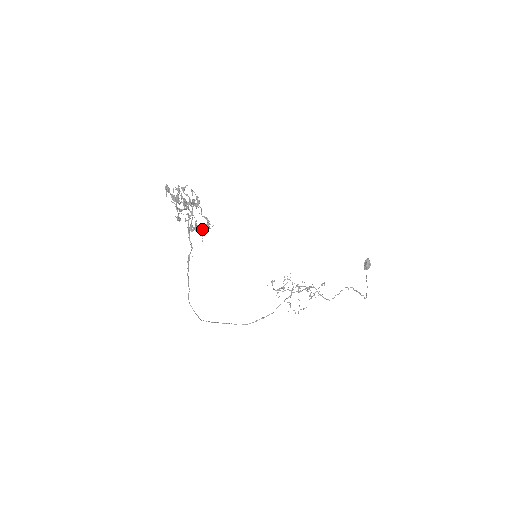
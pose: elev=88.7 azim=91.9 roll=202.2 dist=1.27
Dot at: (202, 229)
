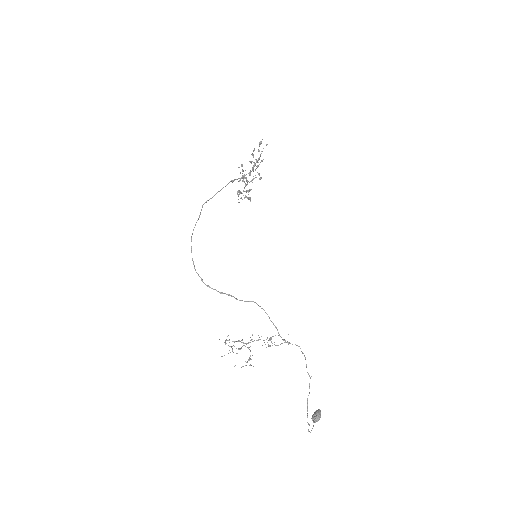
Dot at: (258, 174)
